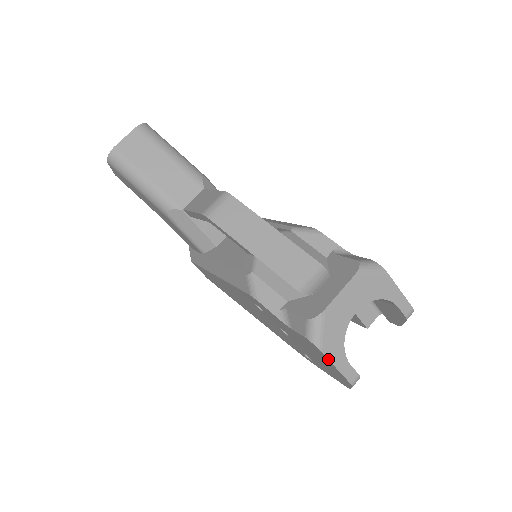
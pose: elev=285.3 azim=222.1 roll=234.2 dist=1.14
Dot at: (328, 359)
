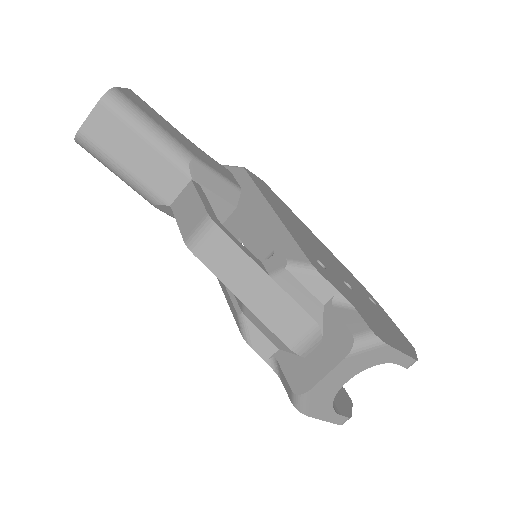
Dot at: (315, 418)
